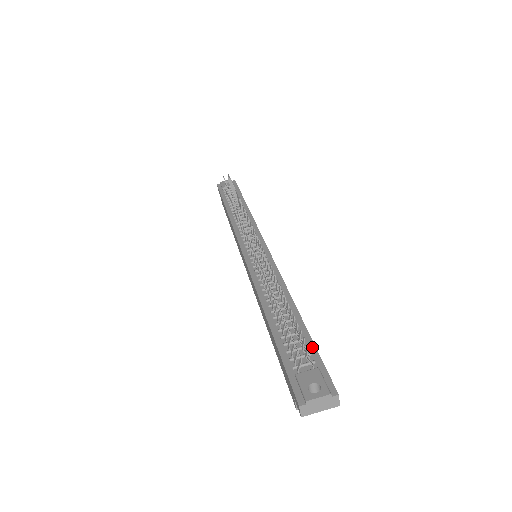
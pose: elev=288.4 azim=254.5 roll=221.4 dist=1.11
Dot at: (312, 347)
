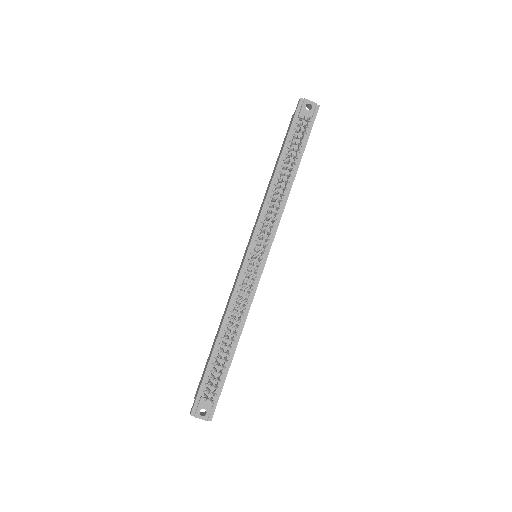
Dot at: (222, 383)
